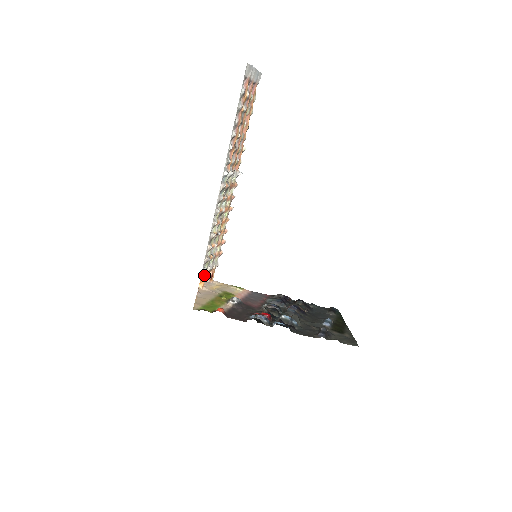
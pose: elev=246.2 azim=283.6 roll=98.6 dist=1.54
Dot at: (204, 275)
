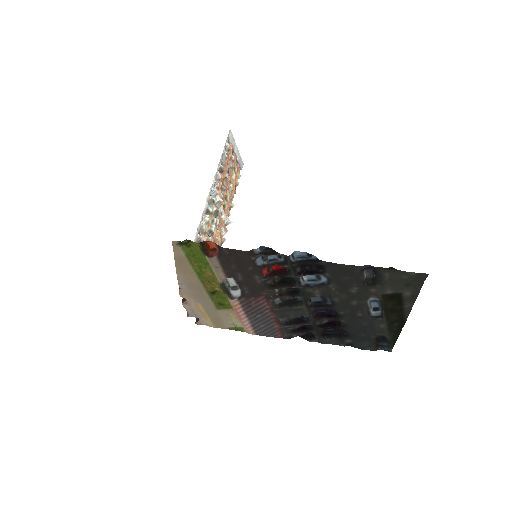
Dot at: occluded
